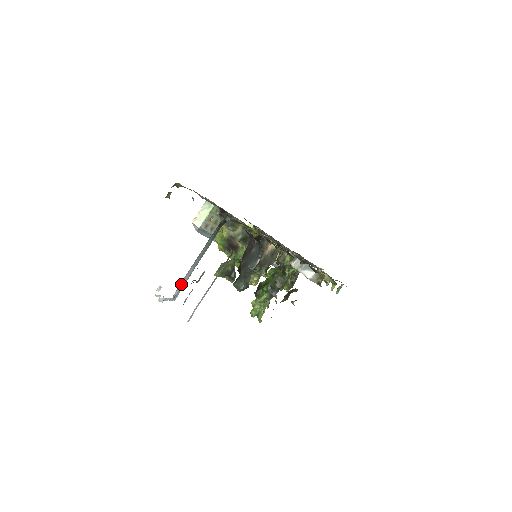
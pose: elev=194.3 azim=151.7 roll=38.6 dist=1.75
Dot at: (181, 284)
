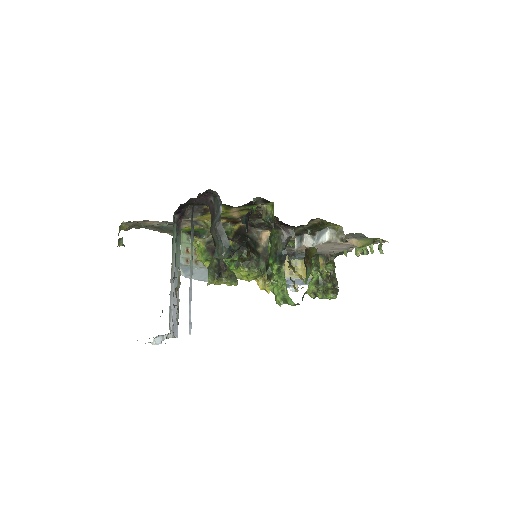
Dot at: (171, 311)
